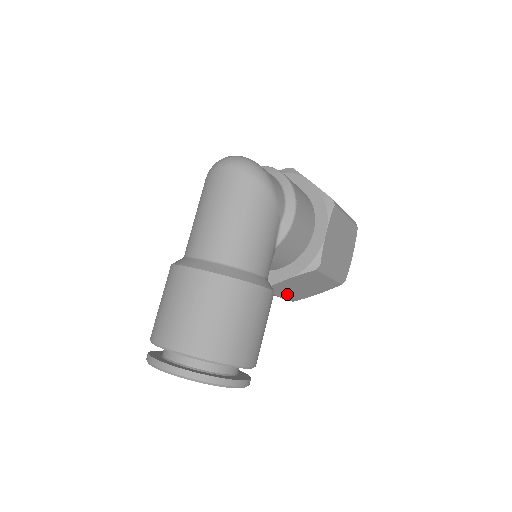
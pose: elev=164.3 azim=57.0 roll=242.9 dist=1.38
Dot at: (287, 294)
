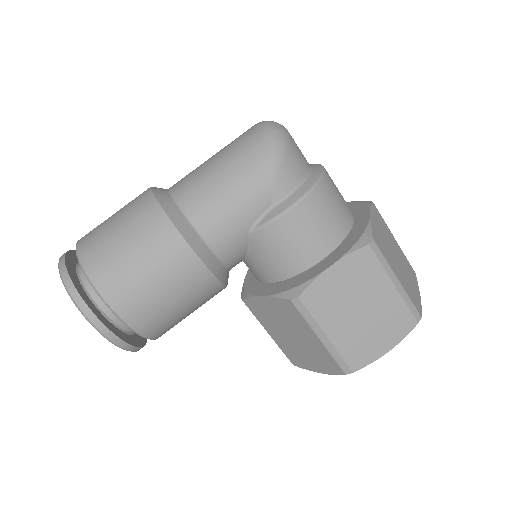
Dot at: (278, 337)
